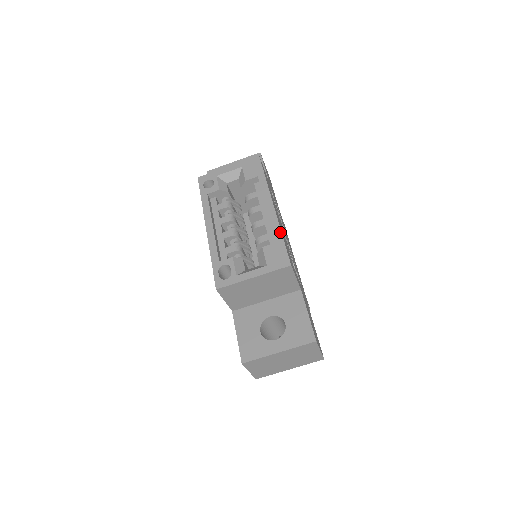
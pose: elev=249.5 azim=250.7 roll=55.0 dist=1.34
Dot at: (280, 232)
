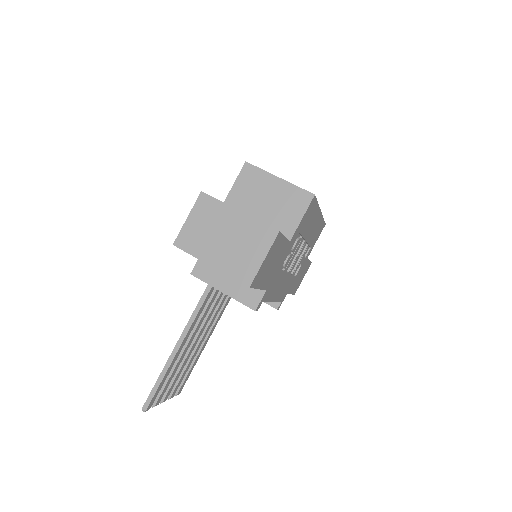
Dot at: occluded
